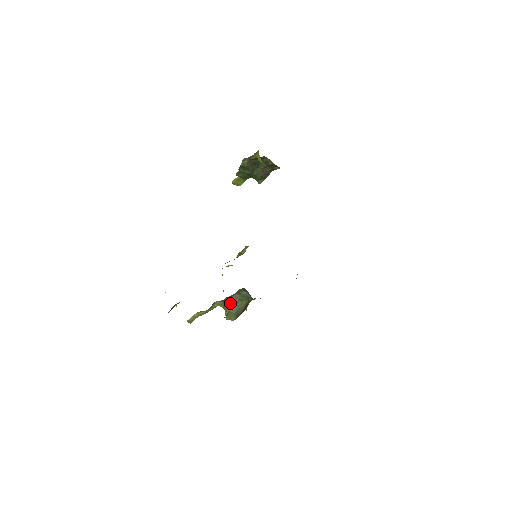
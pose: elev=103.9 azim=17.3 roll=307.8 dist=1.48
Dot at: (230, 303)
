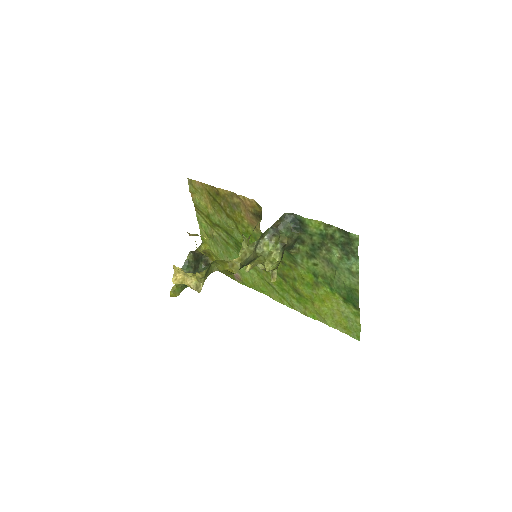
Dot at: (276, 233)
